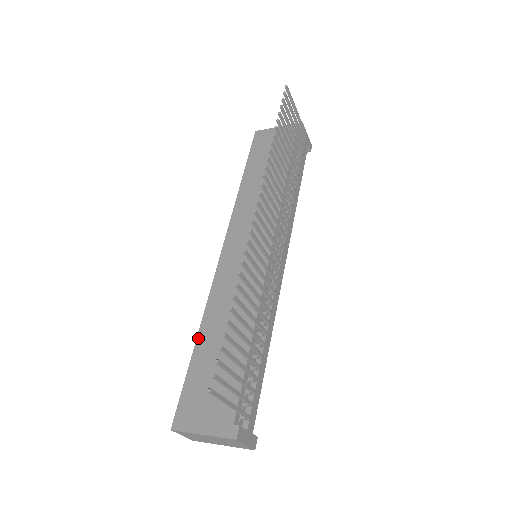
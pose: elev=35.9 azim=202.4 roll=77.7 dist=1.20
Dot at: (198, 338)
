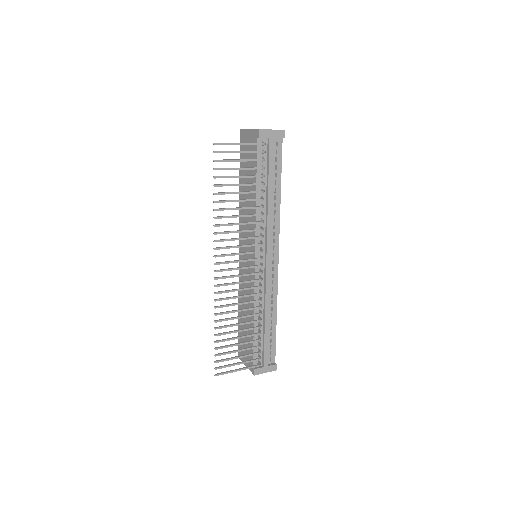
Dot at: occluded
